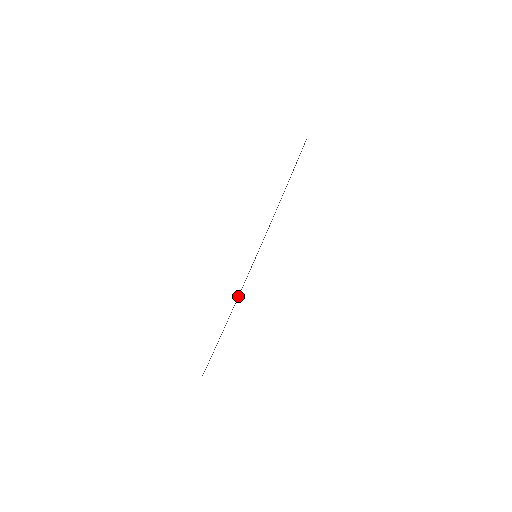
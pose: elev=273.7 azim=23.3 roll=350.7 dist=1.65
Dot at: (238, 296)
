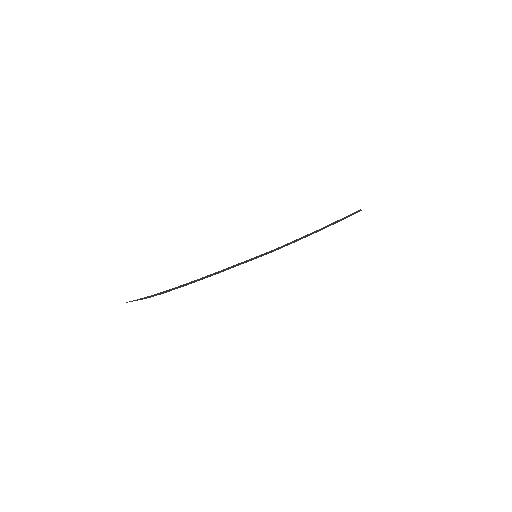
Dot at: (218, 272)
